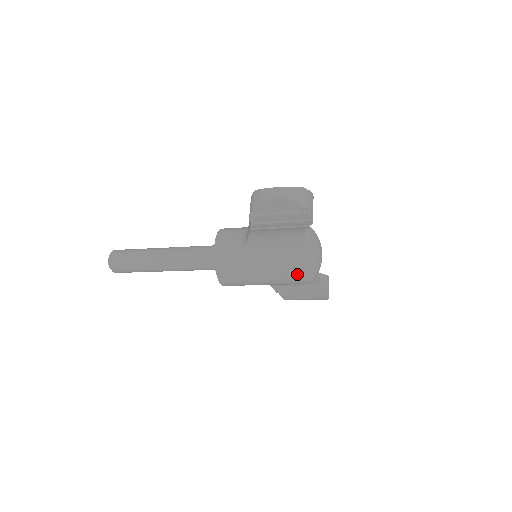
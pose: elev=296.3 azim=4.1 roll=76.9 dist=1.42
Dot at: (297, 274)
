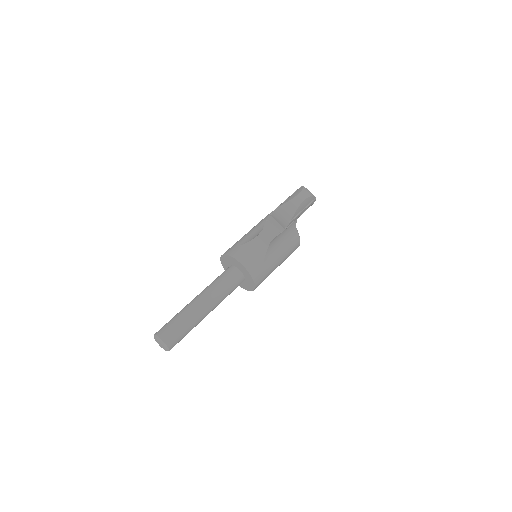
Dot at: (296, 246)
